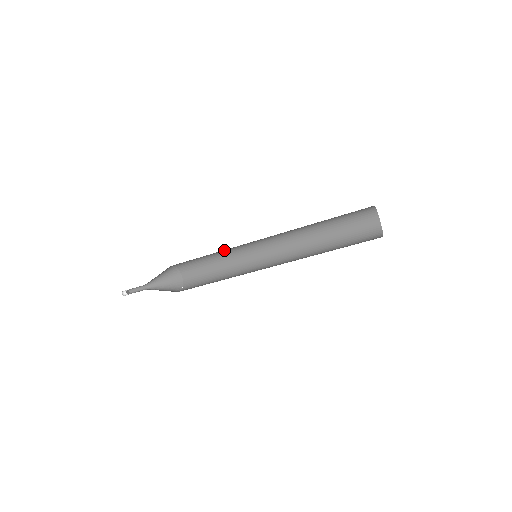
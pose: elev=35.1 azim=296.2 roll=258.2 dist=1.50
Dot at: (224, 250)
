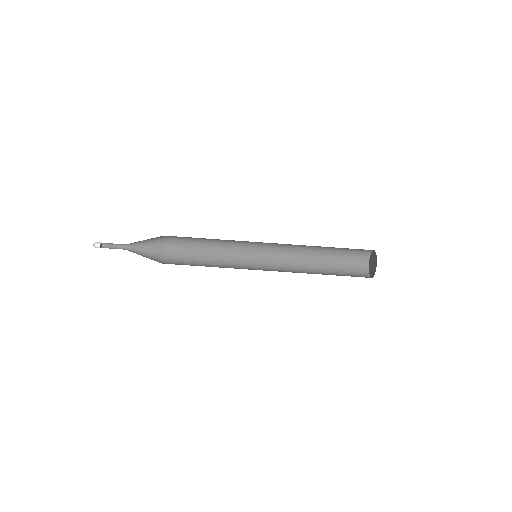
Dot at: (225, 242)
